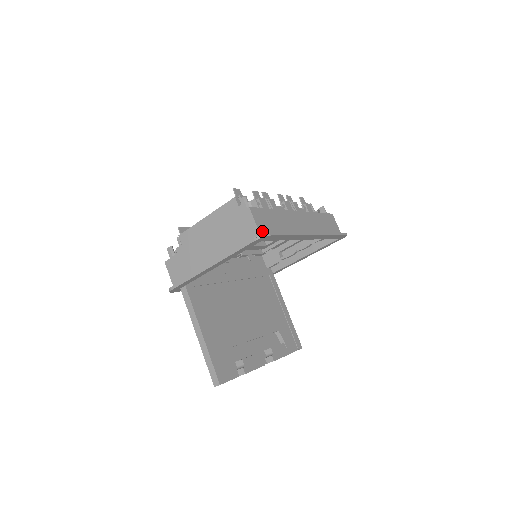
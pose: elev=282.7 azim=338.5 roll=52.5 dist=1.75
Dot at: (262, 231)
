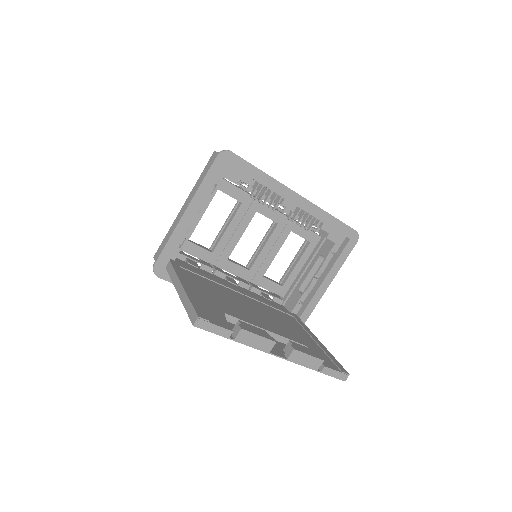
Dot at: occluded
